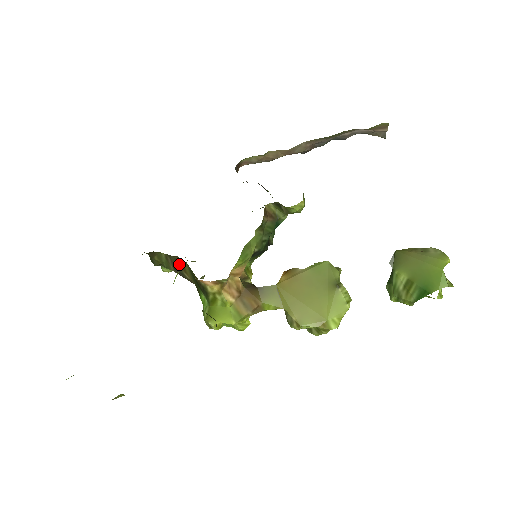
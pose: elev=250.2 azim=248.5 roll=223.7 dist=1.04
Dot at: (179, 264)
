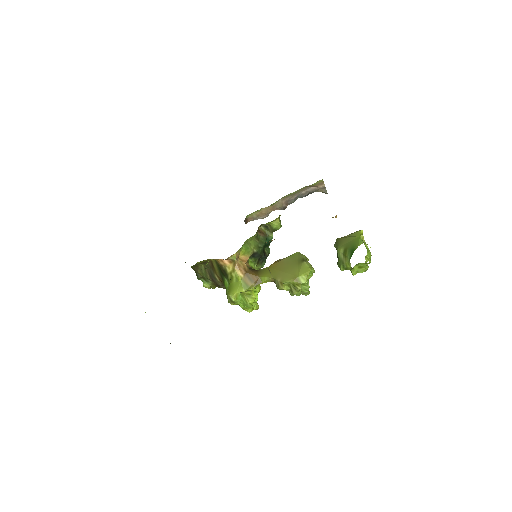
Dot at: (212, 269)
